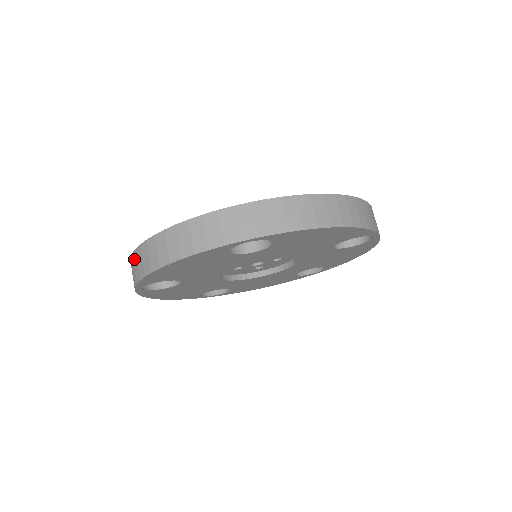
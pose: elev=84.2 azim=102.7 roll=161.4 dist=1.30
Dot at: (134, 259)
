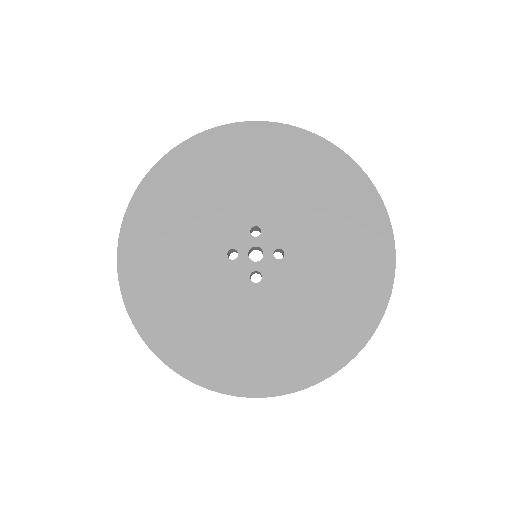
Dot at: (137, 328)
